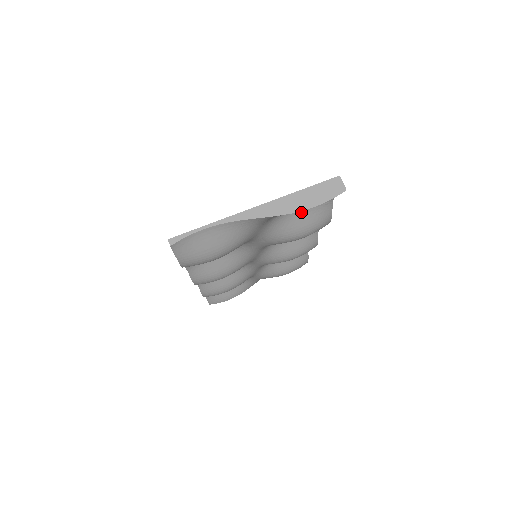
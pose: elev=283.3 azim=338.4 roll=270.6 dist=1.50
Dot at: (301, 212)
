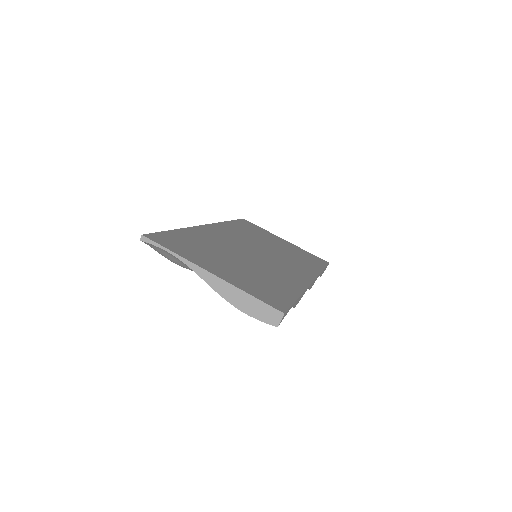
Dot at: occluded
